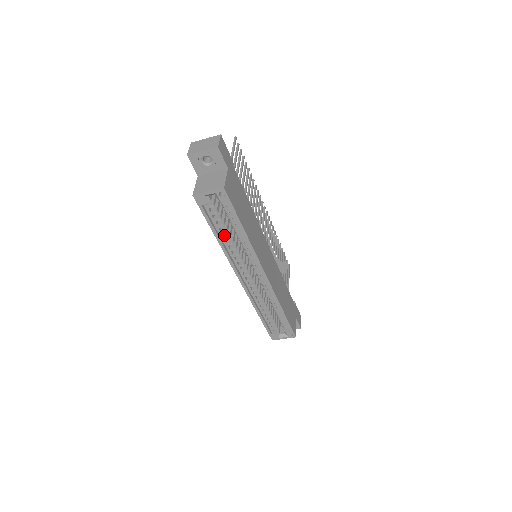
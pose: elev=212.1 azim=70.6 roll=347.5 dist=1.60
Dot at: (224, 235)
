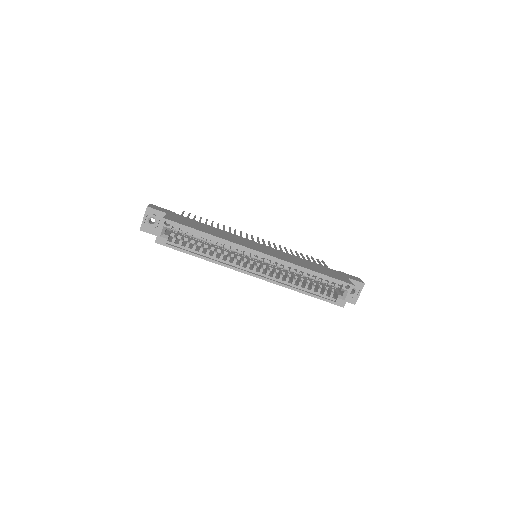
Dot at: (206, 253)
